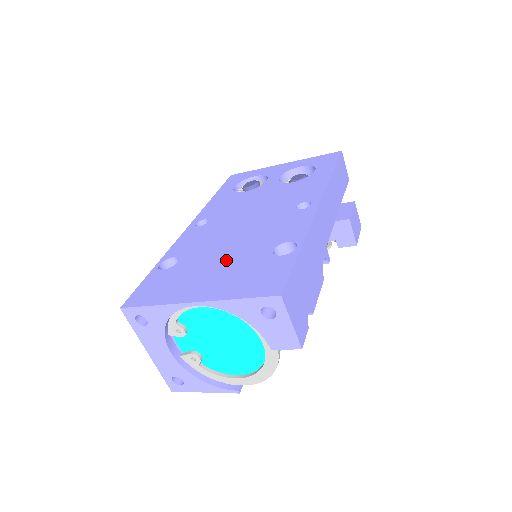
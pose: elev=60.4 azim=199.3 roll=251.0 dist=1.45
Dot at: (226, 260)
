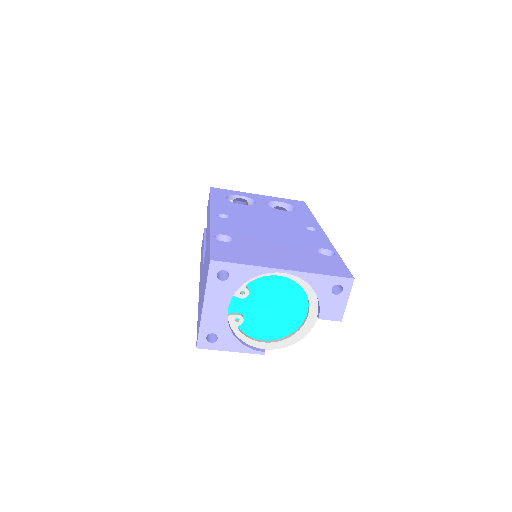
Dot at: (283, 248)
